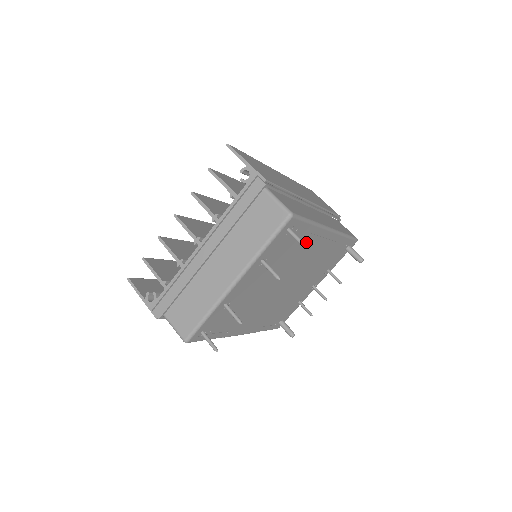
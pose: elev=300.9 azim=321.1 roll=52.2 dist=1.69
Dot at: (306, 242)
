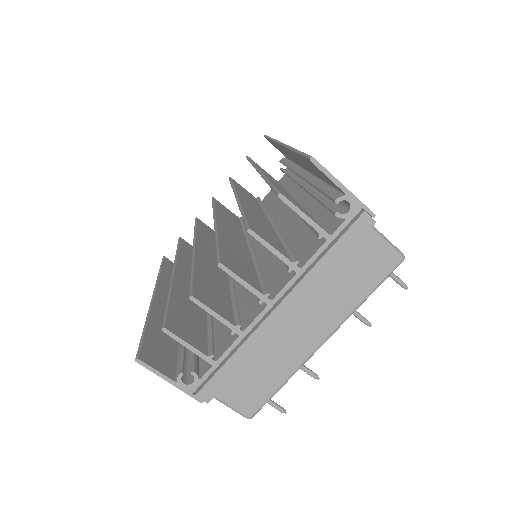
Dot at: occluded
